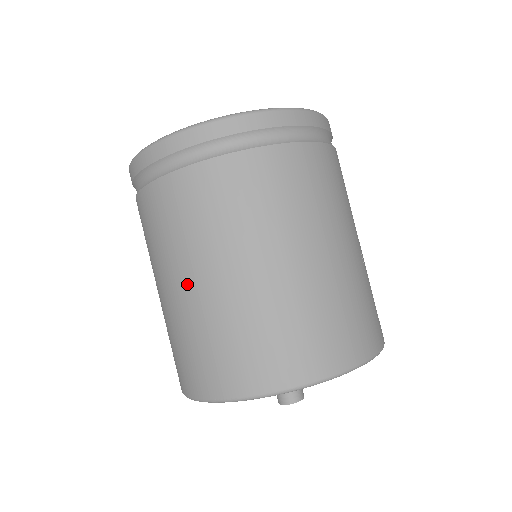
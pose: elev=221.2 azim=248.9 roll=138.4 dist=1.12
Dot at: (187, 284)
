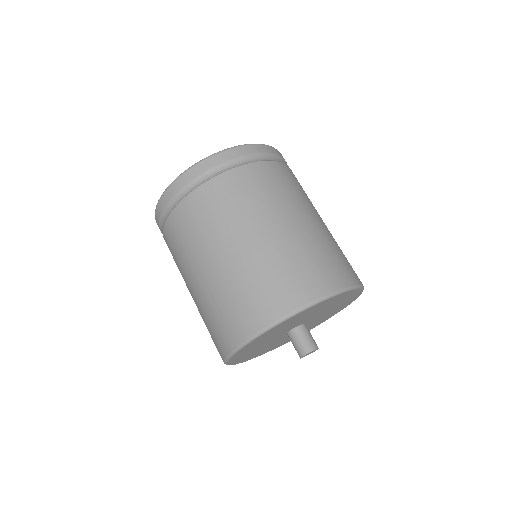
Dot at: (214, 262)
